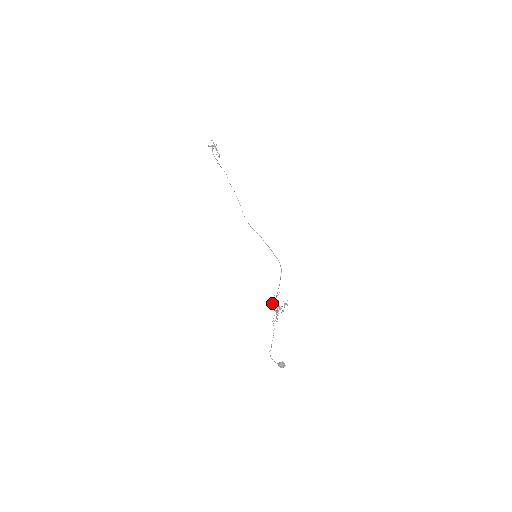
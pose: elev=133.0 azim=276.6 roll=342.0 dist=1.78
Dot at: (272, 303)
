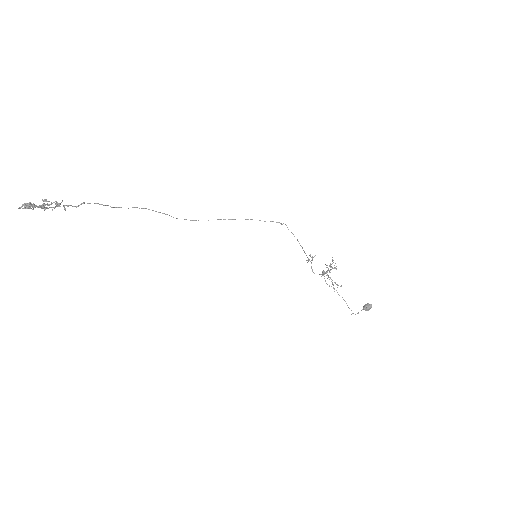
Dot at: occluded
